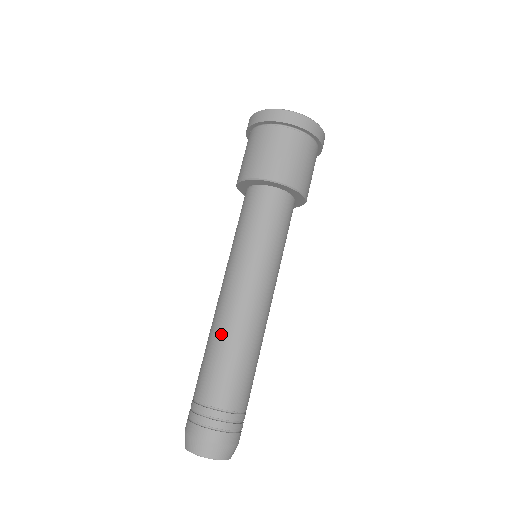
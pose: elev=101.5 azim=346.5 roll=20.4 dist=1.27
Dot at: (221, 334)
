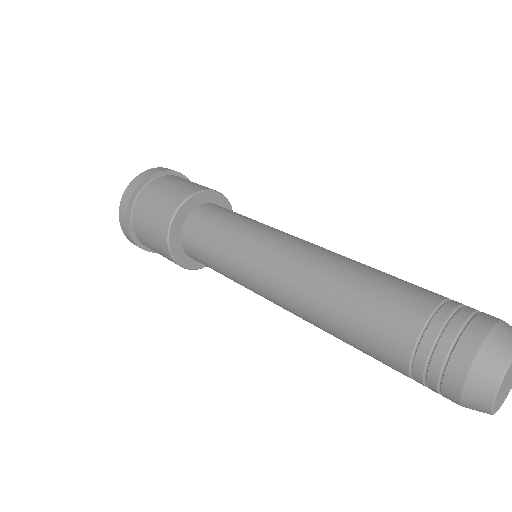
Dot at: (326, 286)
